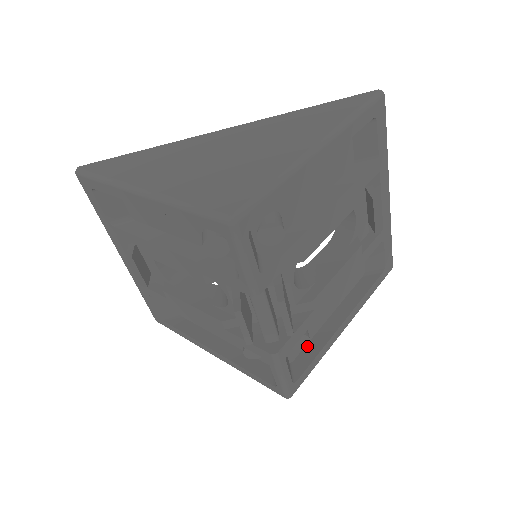
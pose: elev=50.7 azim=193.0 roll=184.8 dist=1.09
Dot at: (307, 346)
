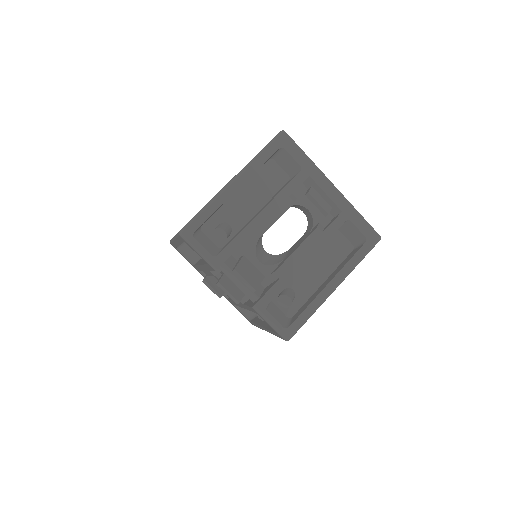
Dot at: (303, 306)
